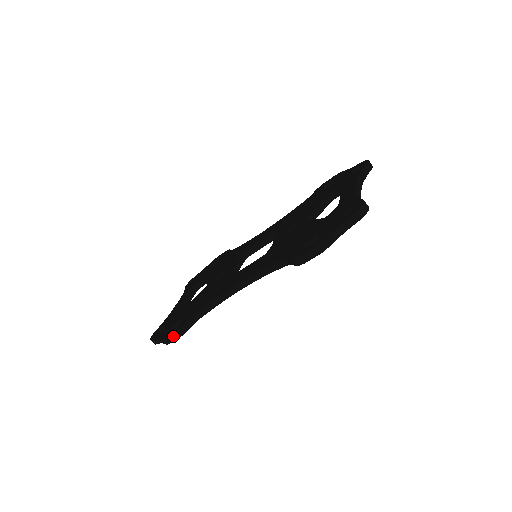
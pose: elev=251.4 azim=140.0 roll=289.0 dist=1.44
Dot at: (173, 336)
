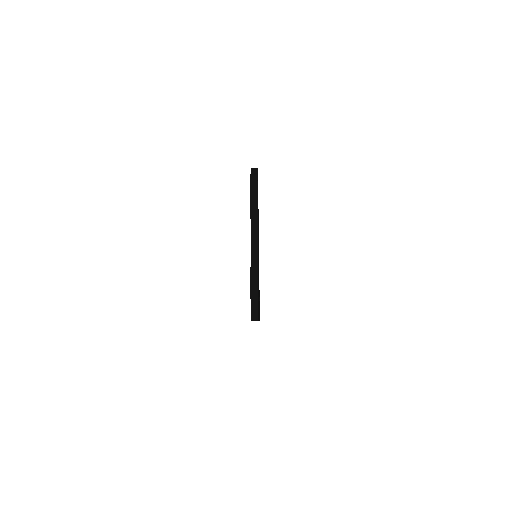
Dot at: occluded
